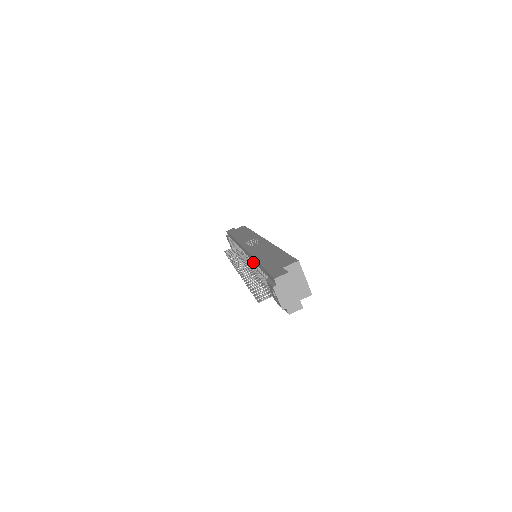
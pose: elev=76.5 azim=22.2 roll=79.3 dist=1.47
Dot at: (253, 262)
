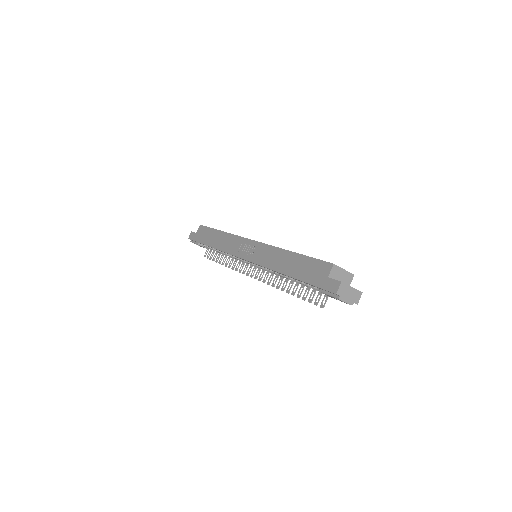
Dot at: (275, 273)
